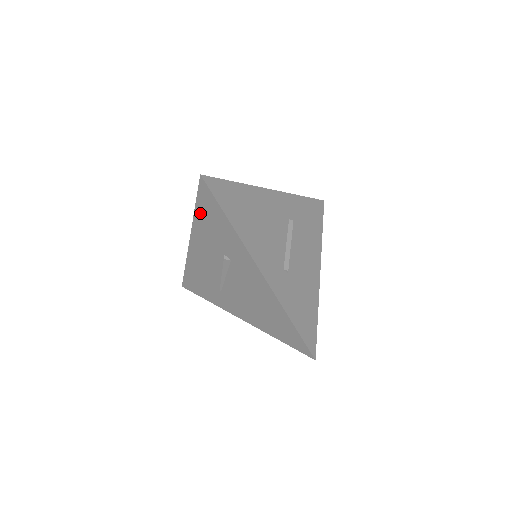
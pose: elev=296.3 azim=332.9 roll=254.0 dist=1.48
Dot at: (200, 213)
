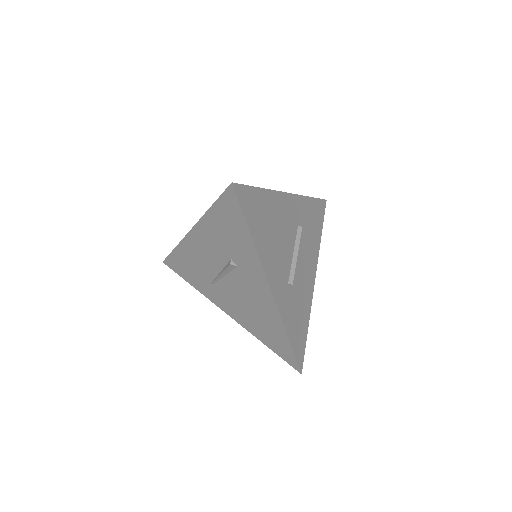
Dot at: (215, 214)
